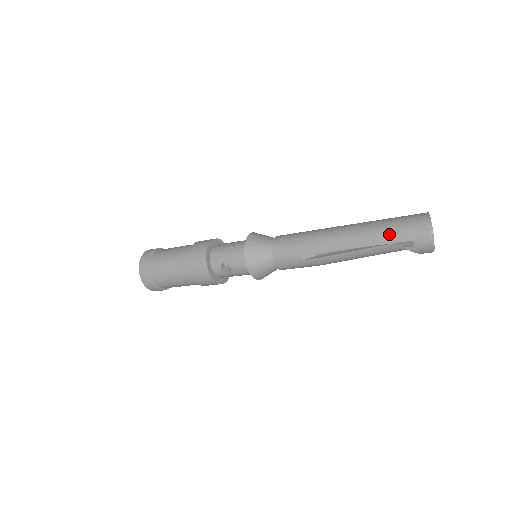
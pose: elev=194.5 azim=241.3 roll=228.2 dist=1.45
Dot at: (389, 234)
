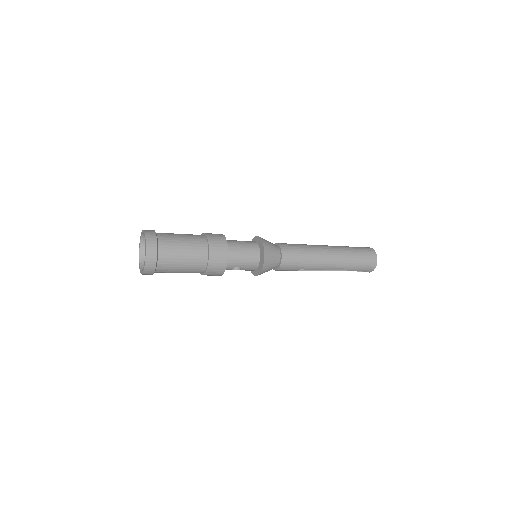
Dot at: (357, 267)
